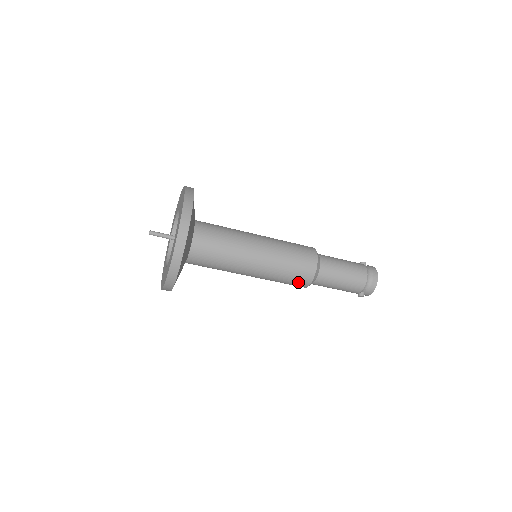
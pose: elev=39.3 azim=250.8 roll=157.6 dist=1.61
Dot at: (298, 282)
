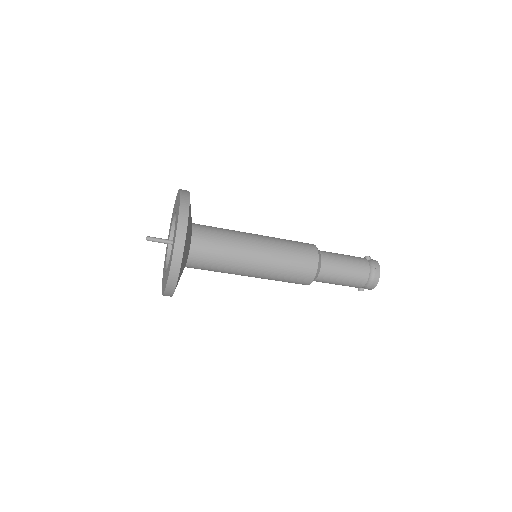
Dot at: (297, 283)
